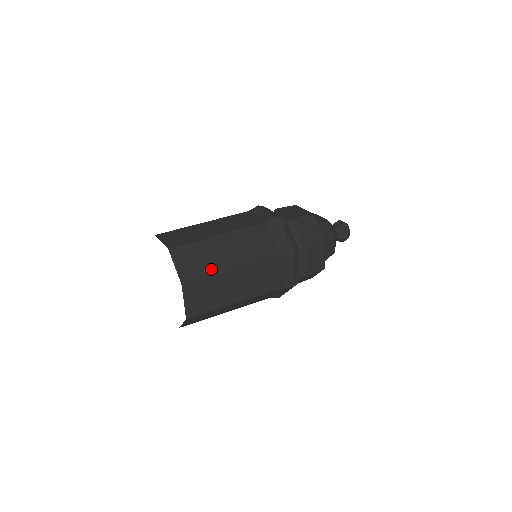
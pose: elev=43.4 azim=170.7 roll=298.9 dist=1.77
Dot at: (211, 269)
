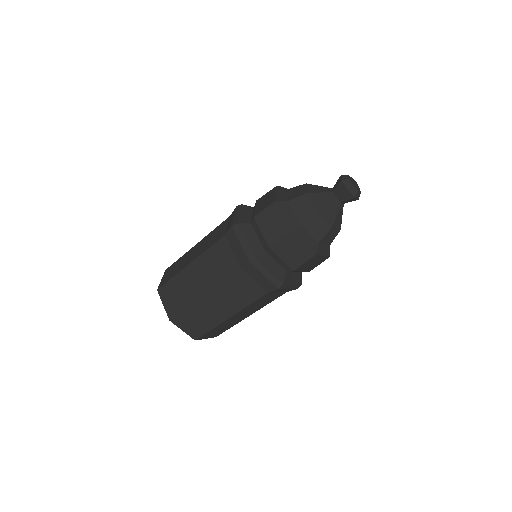
Dot at: (187, 300)
